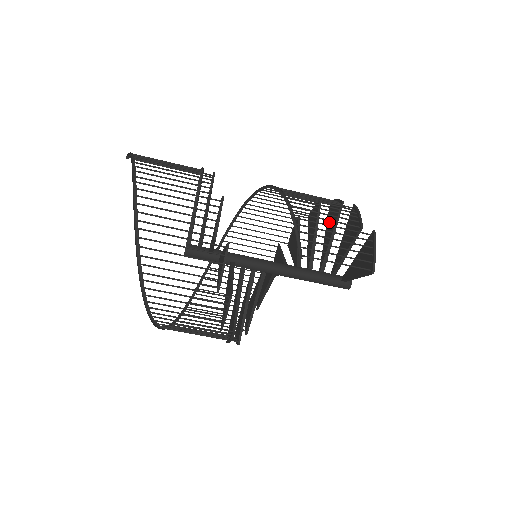
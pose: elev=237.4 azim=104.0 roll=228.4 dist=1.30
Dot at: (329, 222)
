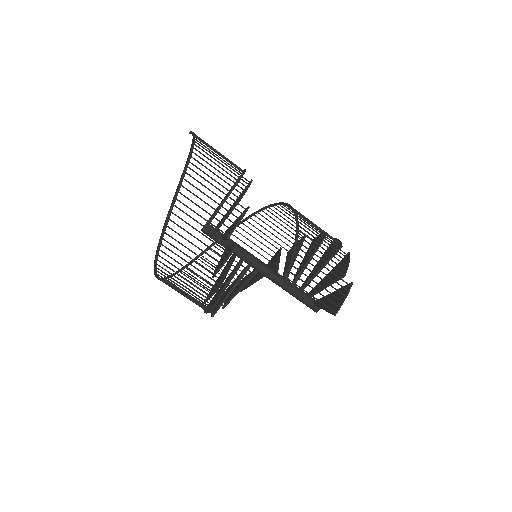
Dot at: (325, 254)
